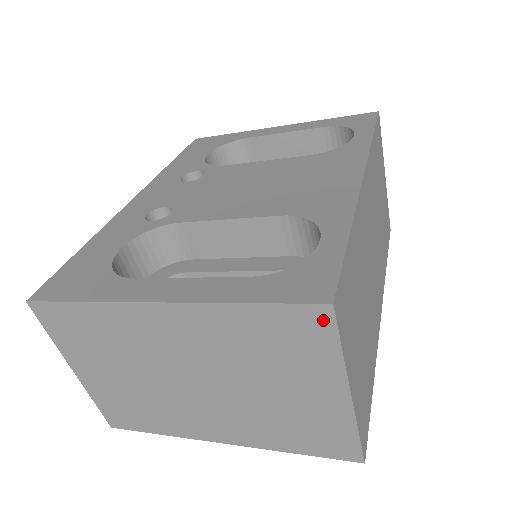
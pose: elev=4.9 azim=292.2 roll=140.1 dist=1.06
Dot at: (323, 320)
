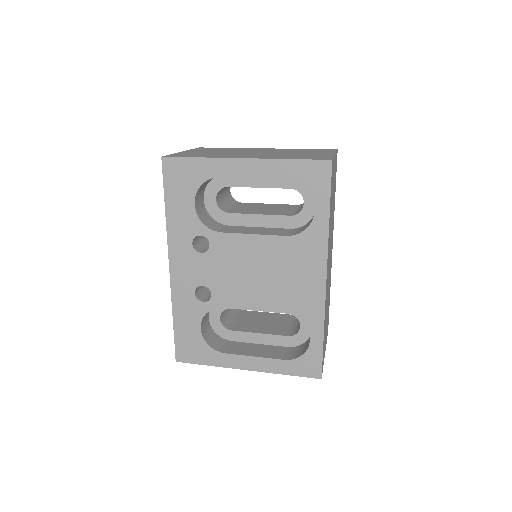
Dot at: occluded
